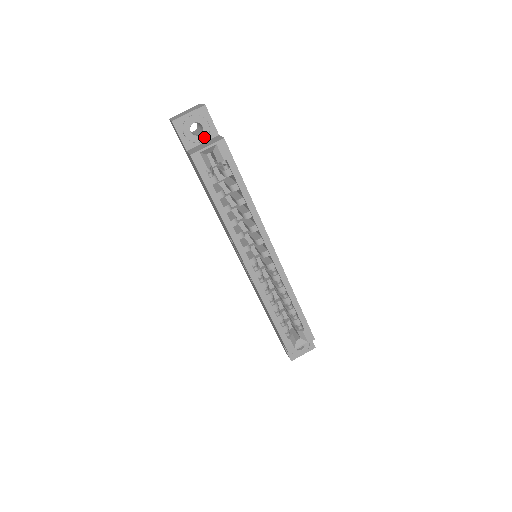
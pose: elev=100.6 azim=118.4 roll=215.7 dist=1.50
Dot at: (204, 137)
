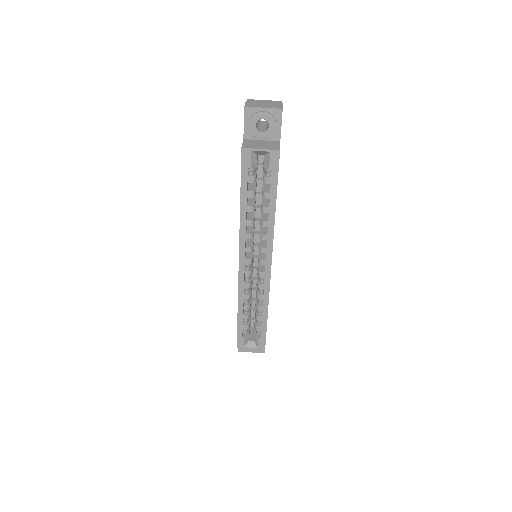
Dot at: (265, 136)
